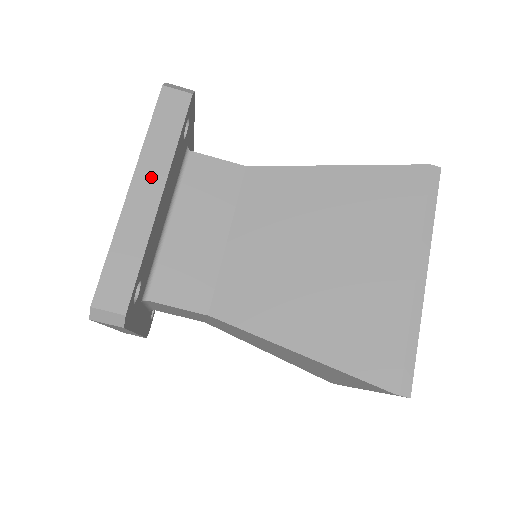
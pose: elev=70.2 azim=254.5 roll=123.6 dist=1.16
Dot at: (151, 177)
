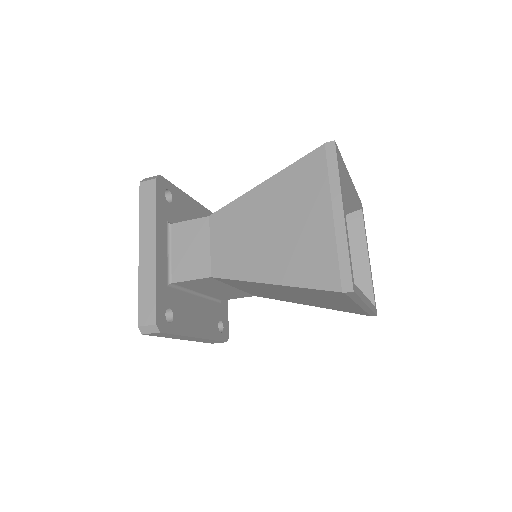
Dot at: (186, 338)
